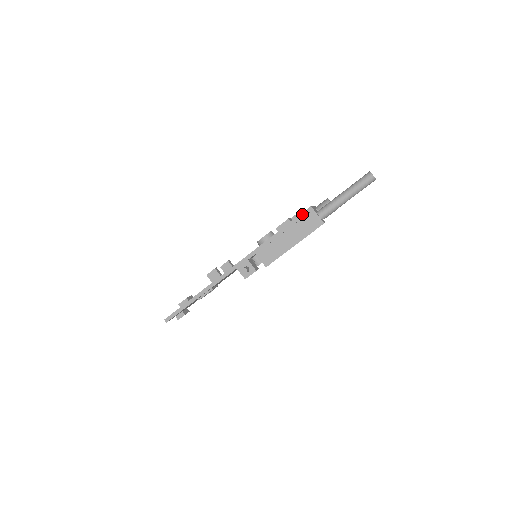
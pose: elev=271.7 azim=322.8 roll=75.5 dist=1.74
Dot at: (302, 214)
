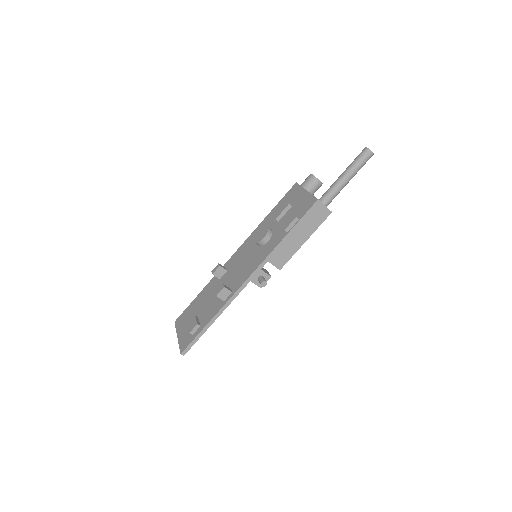
Dot at: (310, 209)
